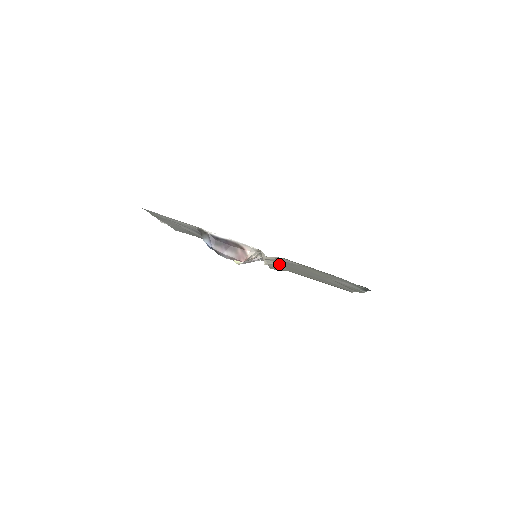
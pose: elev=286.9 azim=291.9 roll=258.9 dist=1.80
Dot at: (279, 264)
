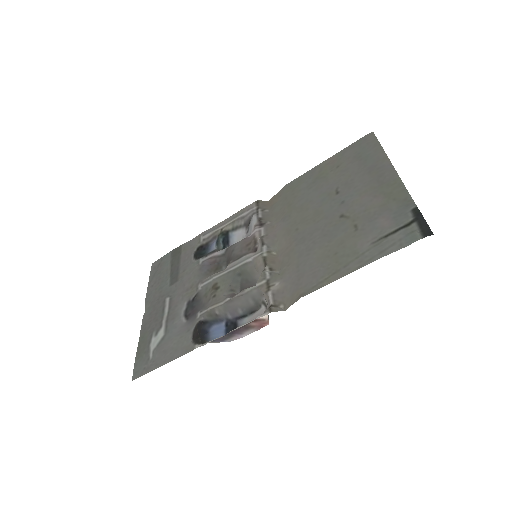
Dot at: (287, 245)
